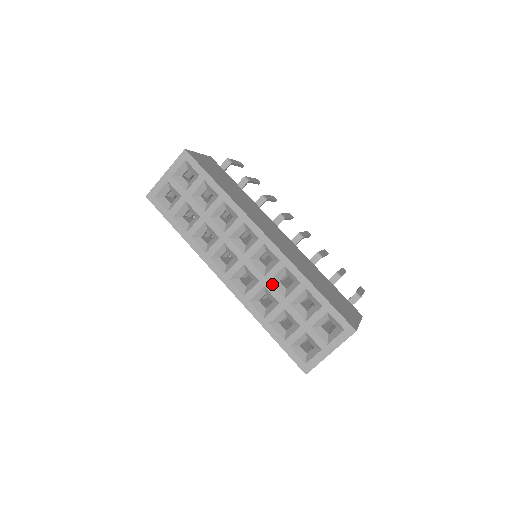
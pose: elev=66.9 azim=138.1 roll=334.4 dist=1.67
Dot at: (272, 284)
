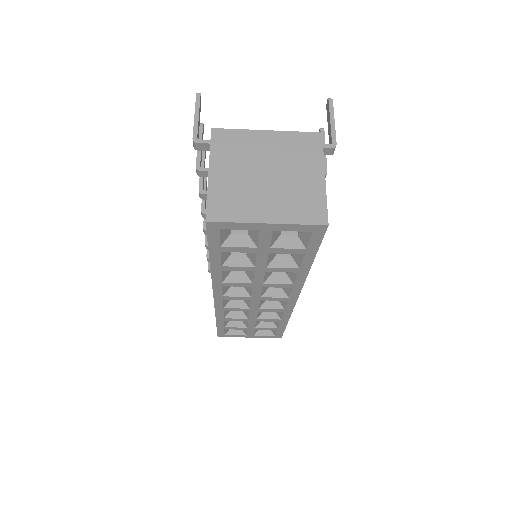
Dot at: (258, 313)
